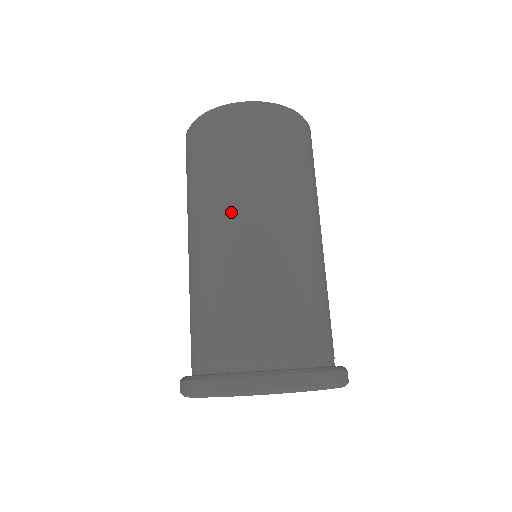
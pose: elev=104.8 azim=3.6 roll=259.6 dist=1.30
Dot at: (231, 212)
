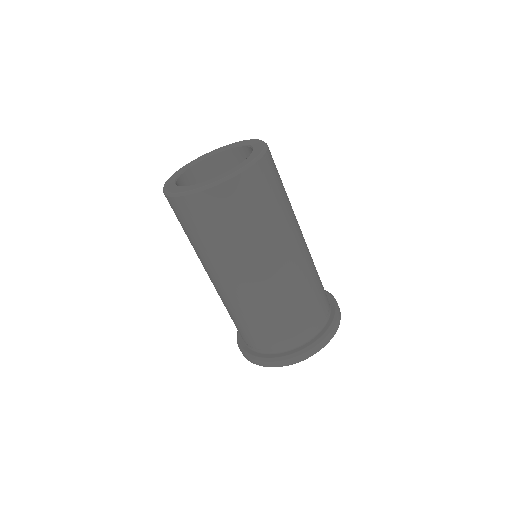
Dot at: (269, 259)
